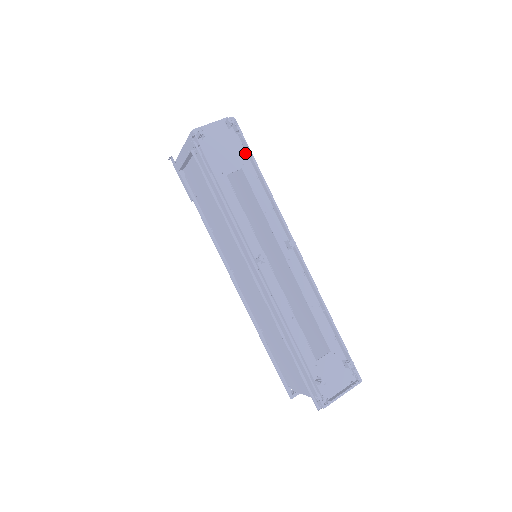
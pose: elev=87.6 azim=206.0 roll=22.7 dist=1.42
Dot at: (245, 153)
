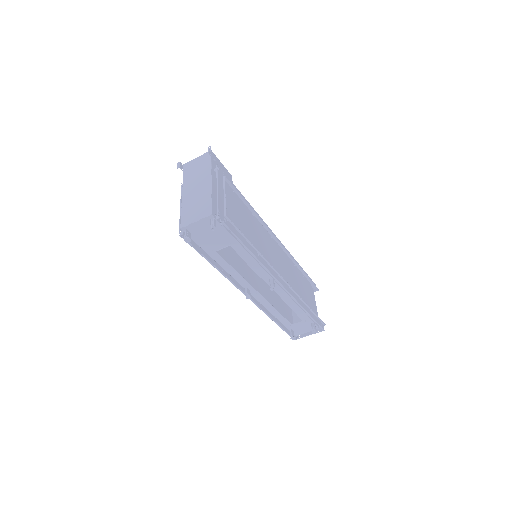
Dot at: (234, 228)
